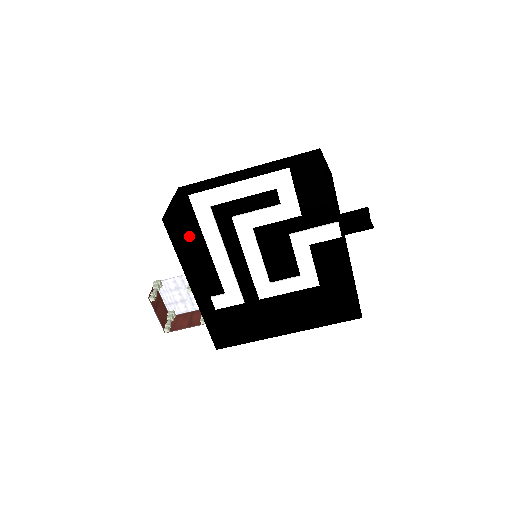
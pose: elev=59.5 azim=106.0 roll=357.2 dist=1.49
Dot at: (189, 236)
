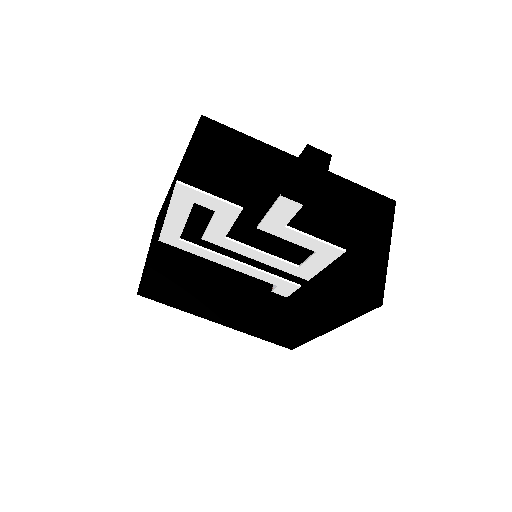
Dot at: occluded
